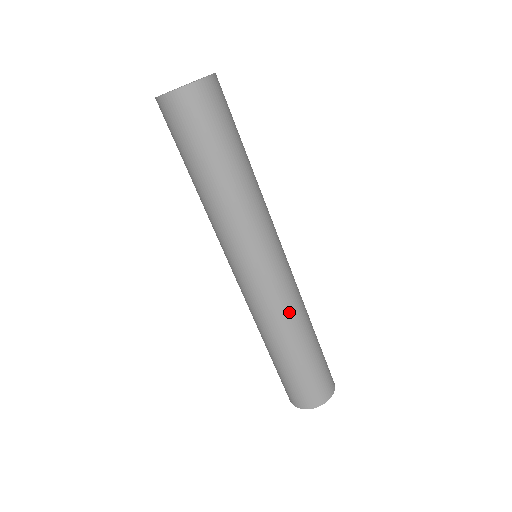
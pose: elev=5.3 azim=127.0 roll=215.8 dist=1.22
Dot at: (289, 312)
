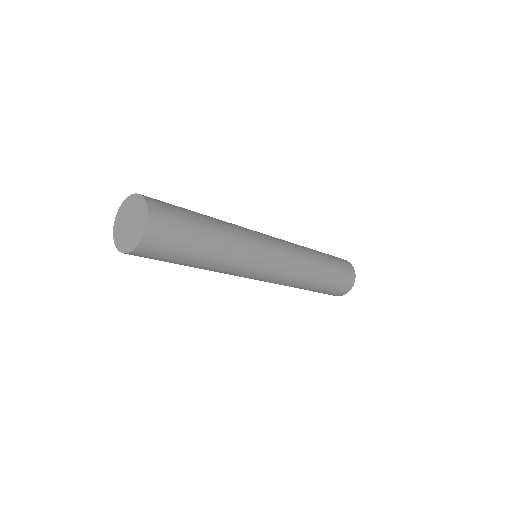
Dot at: (295, 282)
